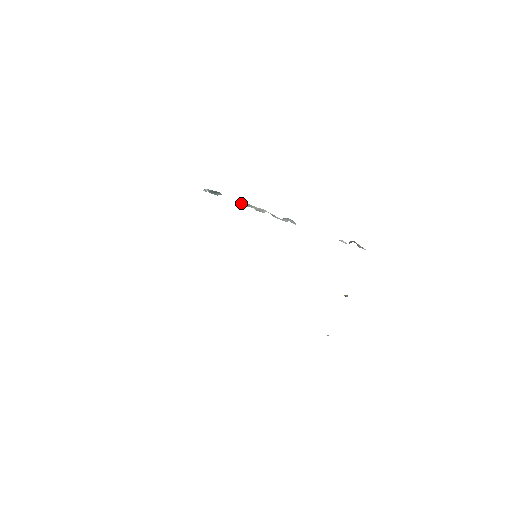
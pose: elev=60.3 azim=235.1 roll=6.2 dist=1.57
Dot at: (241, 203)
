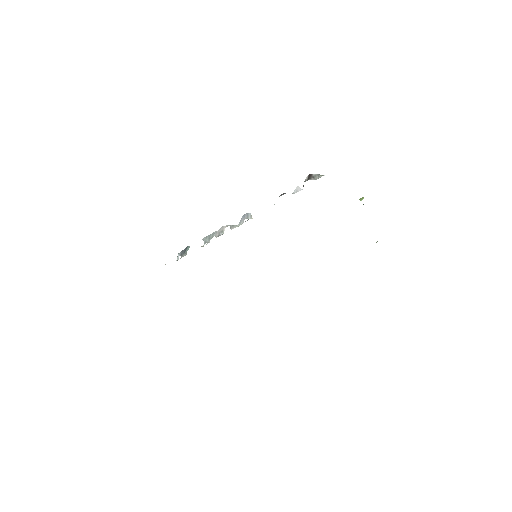
Dot at: (205, 241)
